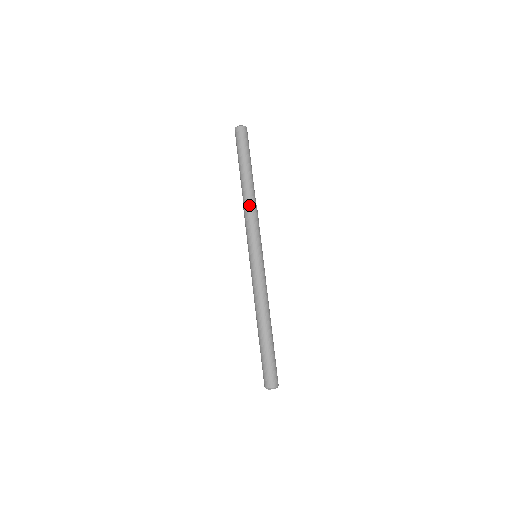
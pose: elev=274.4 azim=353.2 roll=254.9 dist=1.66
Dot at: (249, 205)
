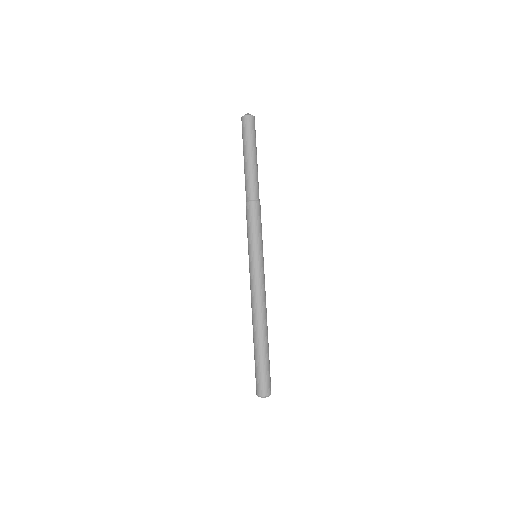
Dot at: (249, 202)
